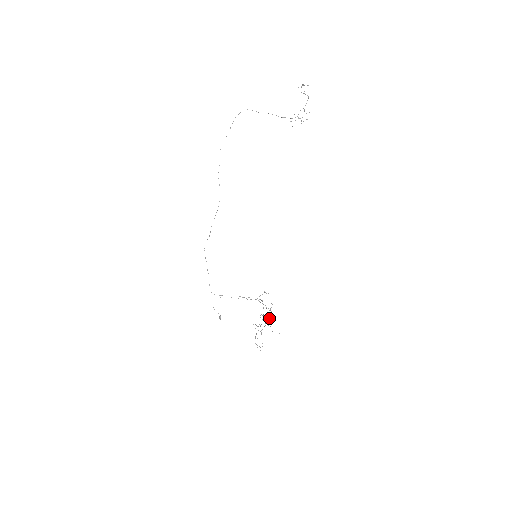
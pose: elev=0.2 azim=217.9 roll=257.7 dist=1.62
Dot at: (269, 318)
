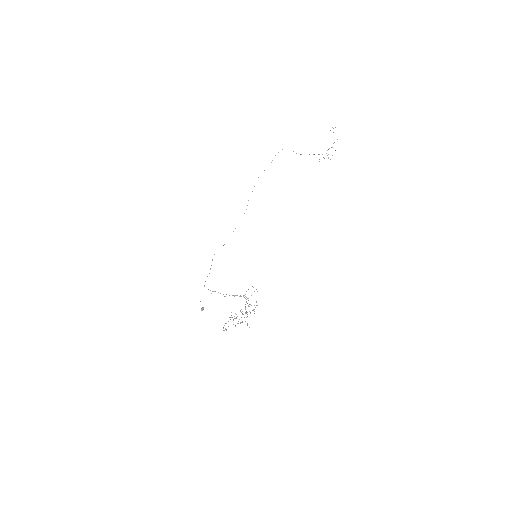
Dot at: occluded
